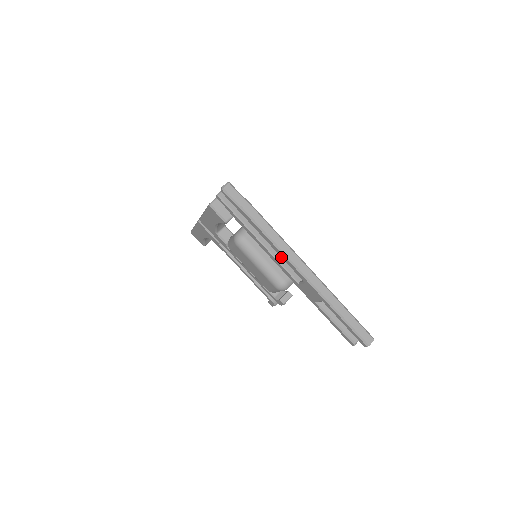
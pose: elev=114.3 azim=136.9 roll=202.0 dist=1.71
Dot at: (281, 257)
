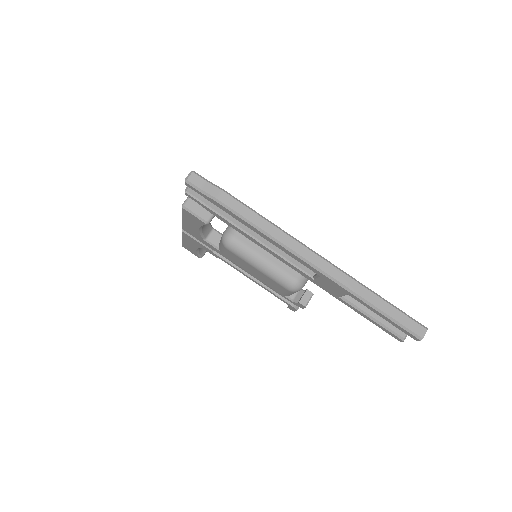
Dot at: occluded
